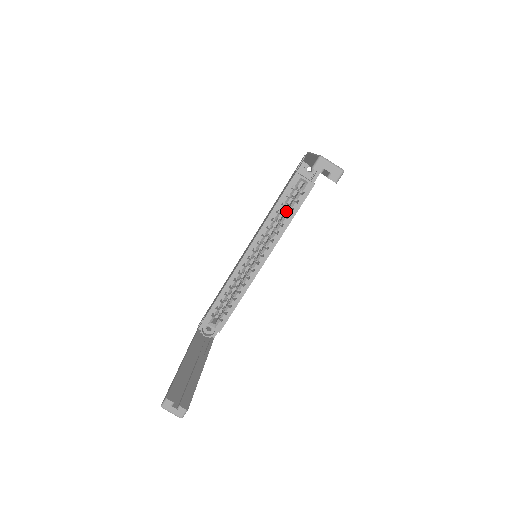
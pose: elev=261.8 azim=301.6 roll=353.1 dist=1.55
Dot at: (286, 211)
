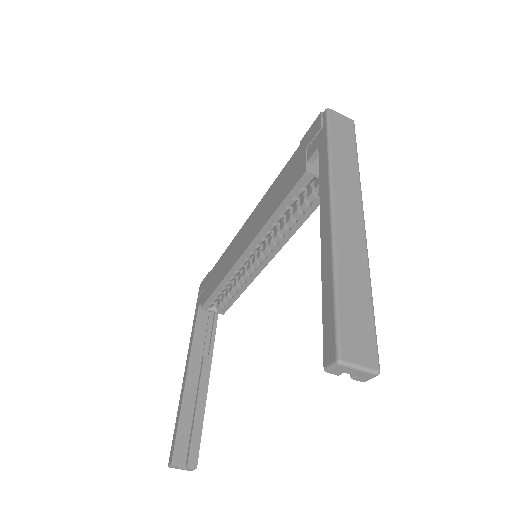
Dot at: (293, 210)
